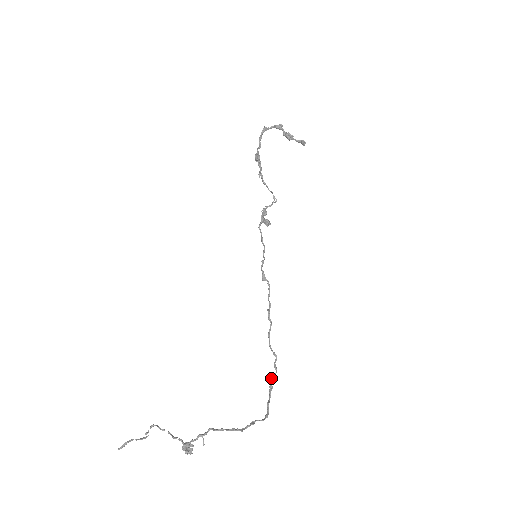
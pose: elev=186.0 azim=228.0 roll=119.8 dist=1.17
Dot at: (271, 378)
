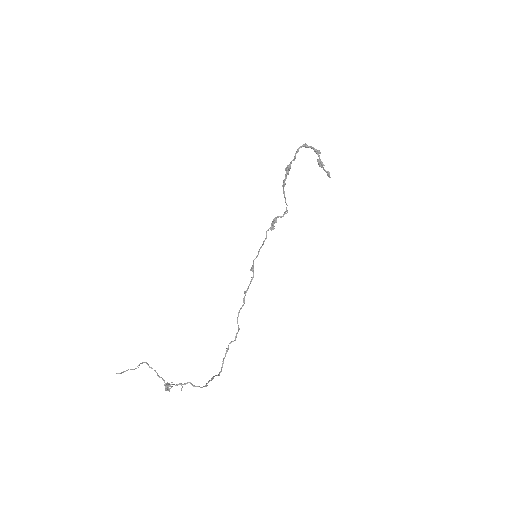
Dot at: (230, 343)
